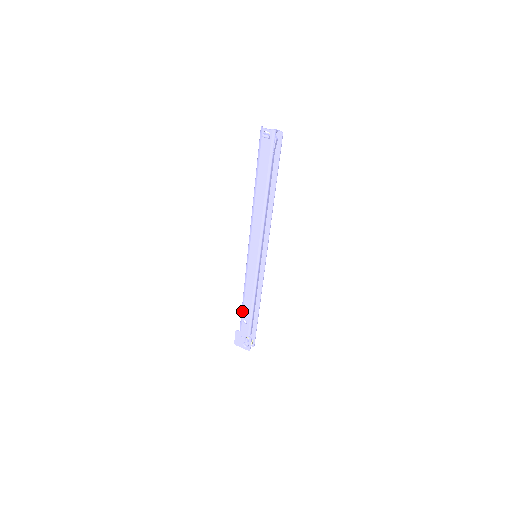
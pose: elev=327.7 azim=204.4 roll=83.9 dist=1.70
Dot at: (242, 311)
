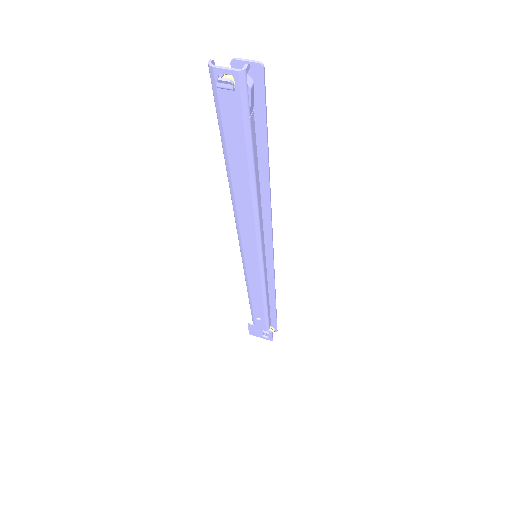
Dot at: (251, 309)
